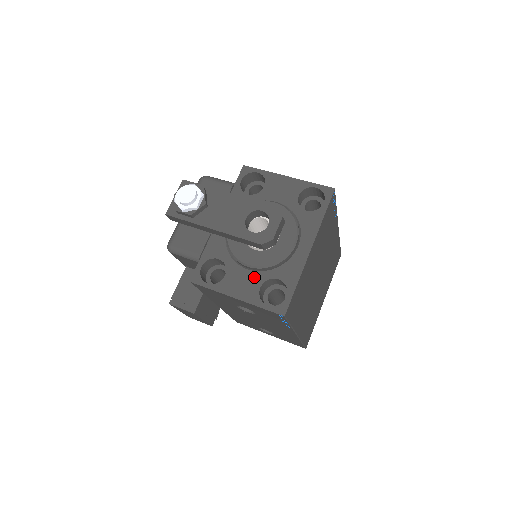
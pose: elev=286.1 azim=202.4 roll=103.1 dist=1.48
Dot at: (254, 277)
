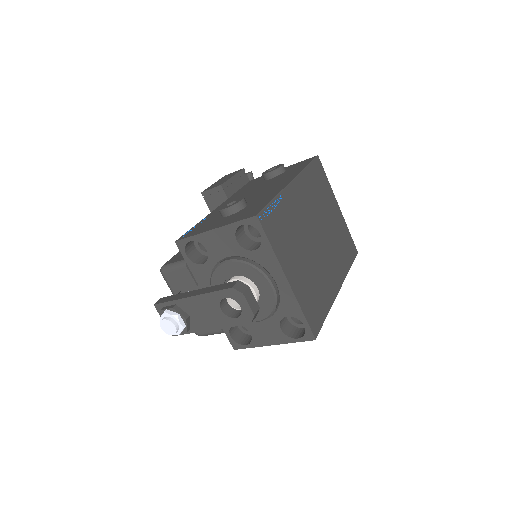
Dot at: (270, 324)
